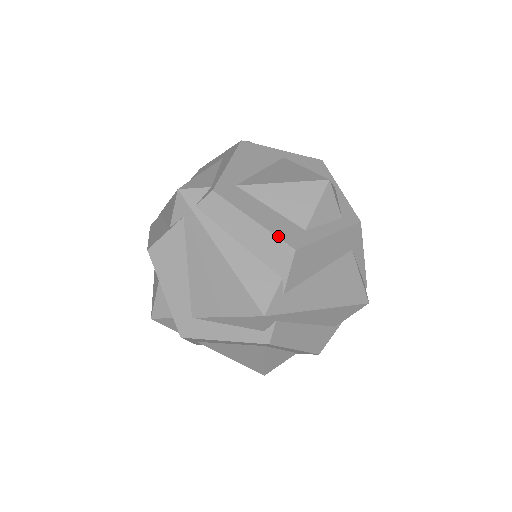
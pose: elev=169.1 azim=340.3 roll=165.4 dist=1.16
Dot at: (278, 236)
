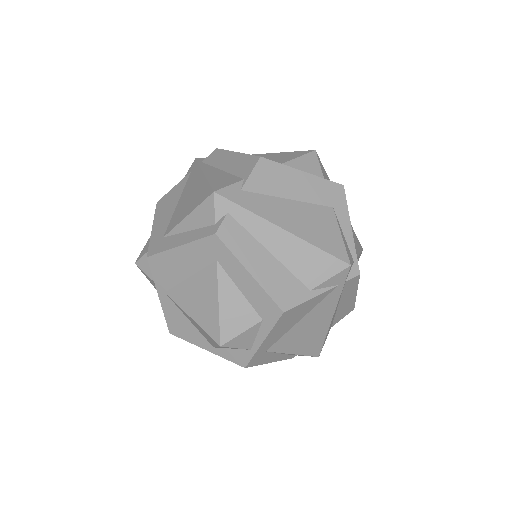
Dot at: (251, 155)
